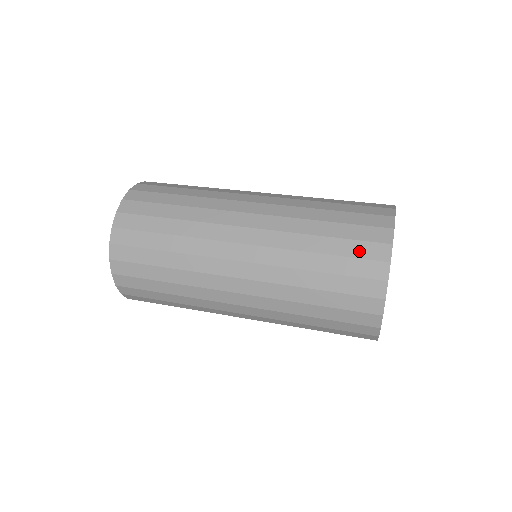
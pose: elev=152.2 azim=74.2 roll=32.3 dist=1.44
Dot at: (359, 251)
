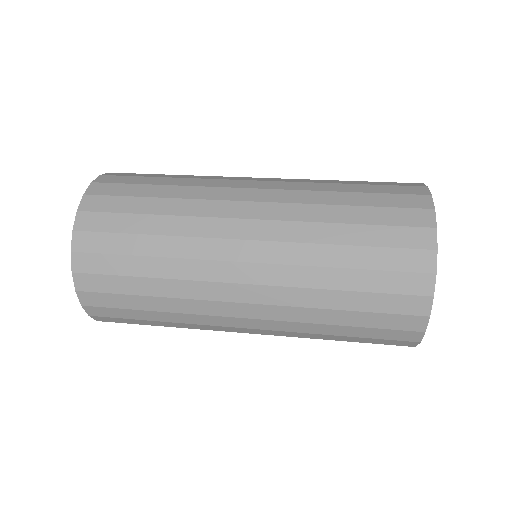
Dot at: (396, 262)
